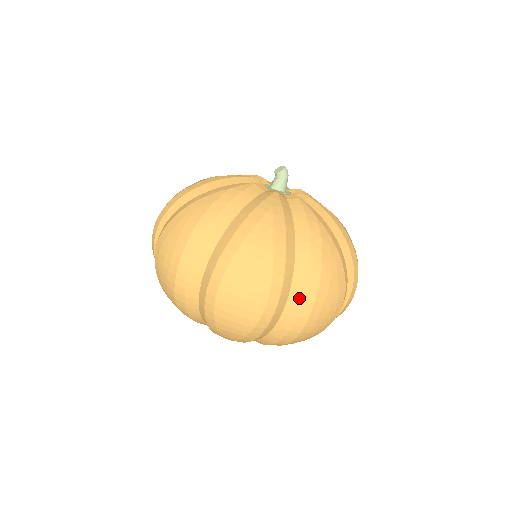
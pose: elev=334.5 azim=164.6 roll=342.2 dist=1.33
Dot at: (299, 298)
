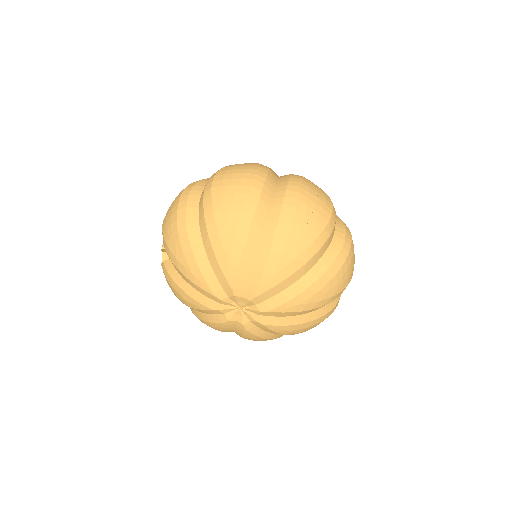
Dot at: (342, 227)
